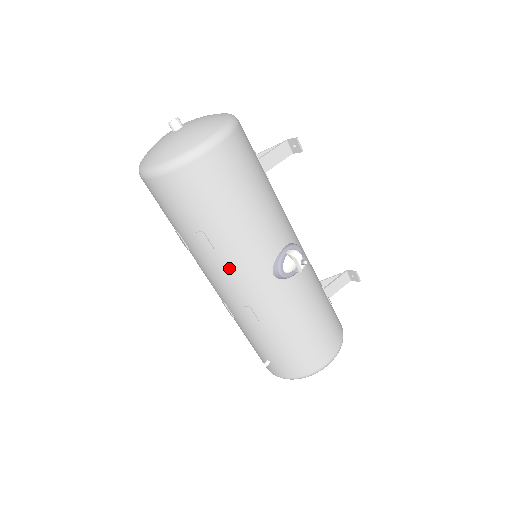
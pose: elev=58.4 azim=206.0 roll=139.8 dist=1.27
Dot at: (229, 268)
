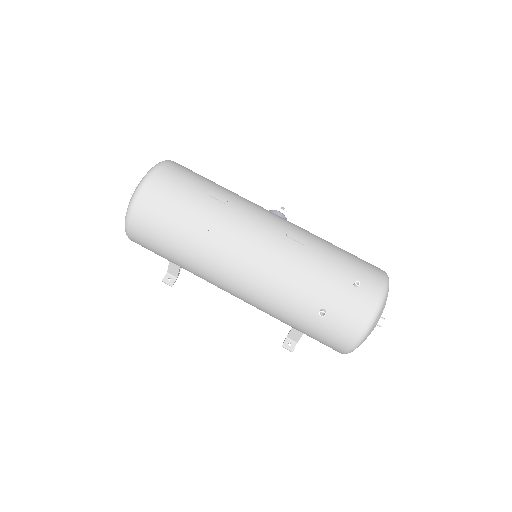
Dot at: (249, 209)
